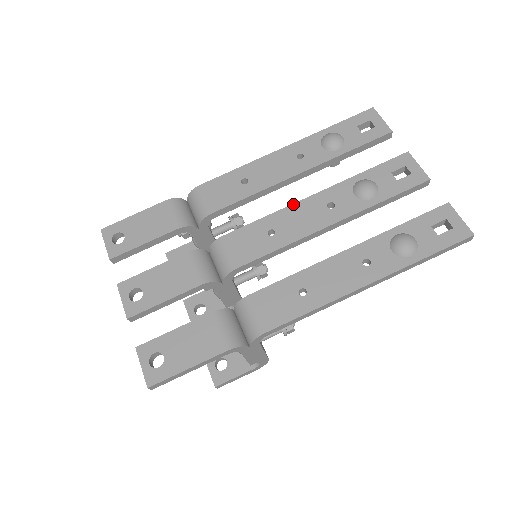
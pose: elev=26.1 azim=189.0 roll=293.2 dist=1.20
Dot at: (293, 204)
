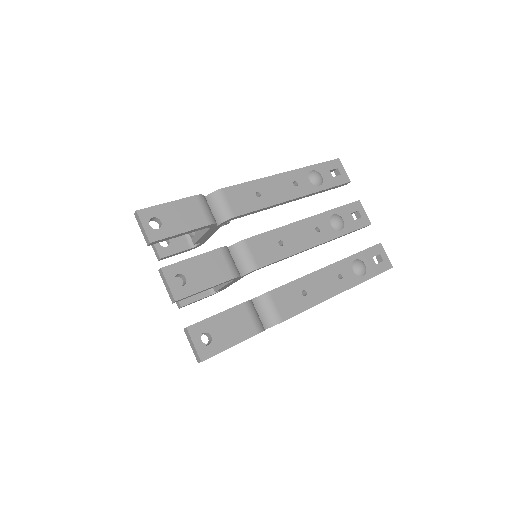
Dot at: (294, 223)
